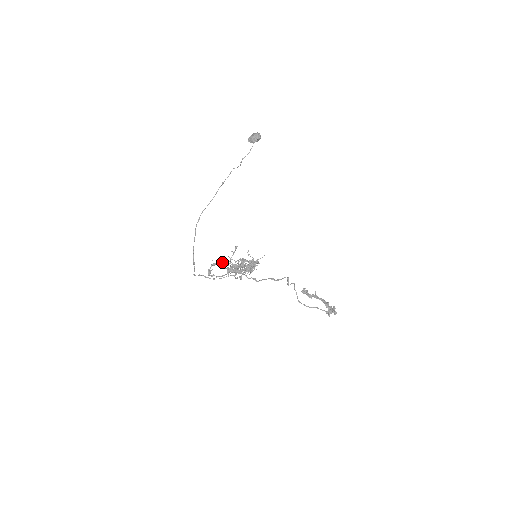
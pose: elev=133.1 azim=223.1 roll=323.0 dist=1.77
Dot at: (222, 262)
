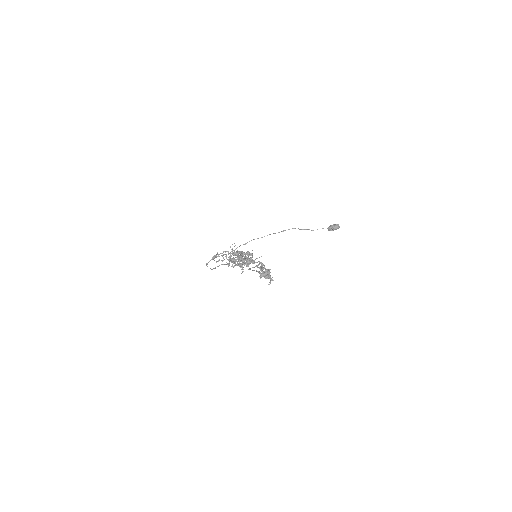
Dot at: occluded
